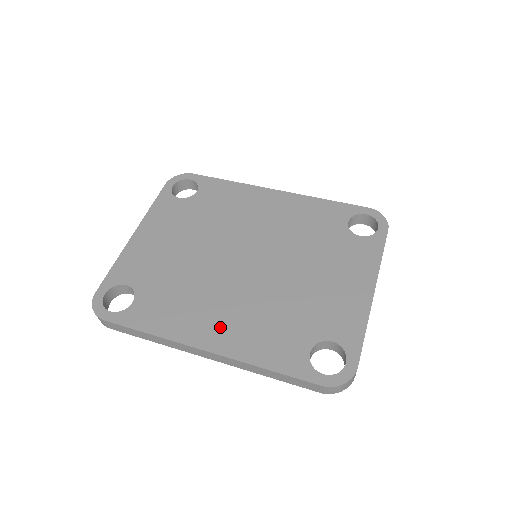
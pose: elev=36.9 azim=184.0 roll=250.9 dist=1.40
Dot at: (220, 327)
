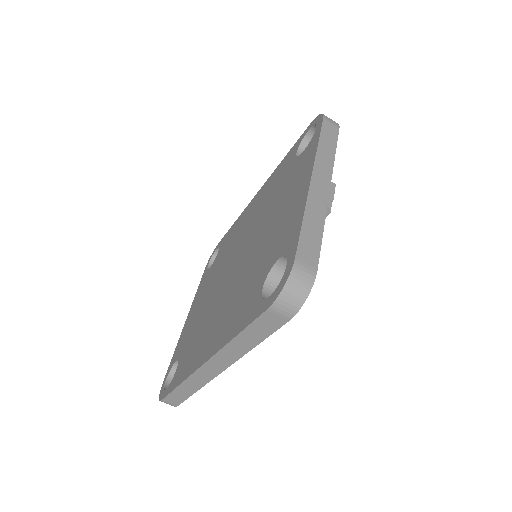
Dot at: (213, 335)
